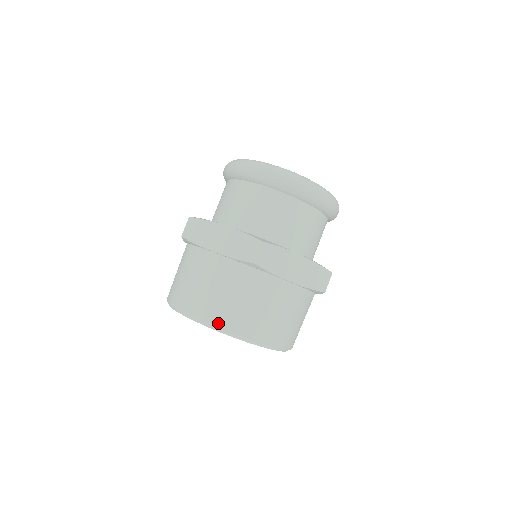
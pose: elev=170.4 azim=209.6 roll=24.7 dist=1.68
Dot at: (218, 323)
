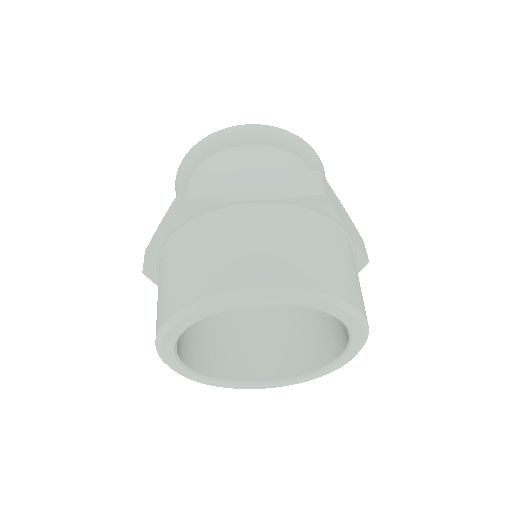
Dot at: (309, 284)
